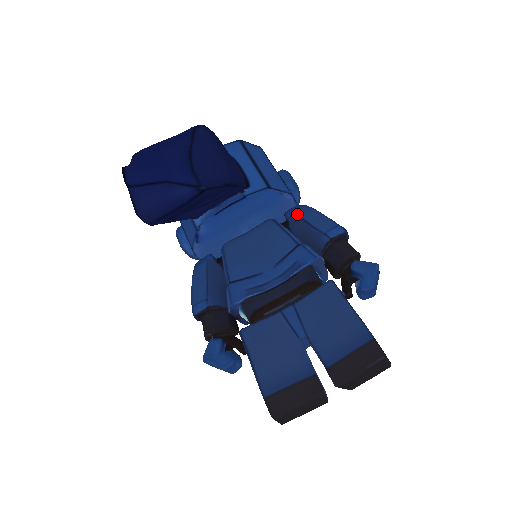
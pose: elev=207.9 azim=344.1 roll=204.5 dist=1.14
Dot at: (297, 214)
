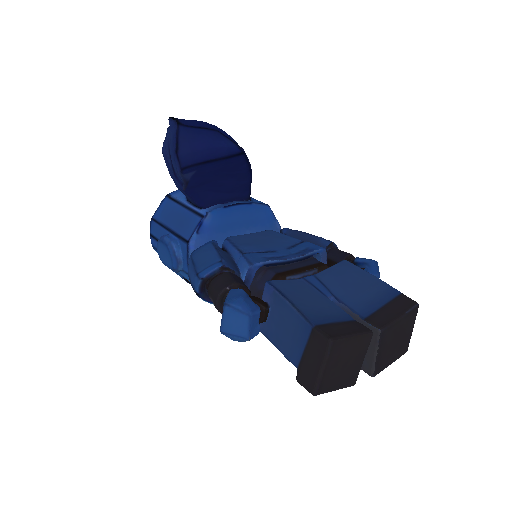
Dot at: occluded
